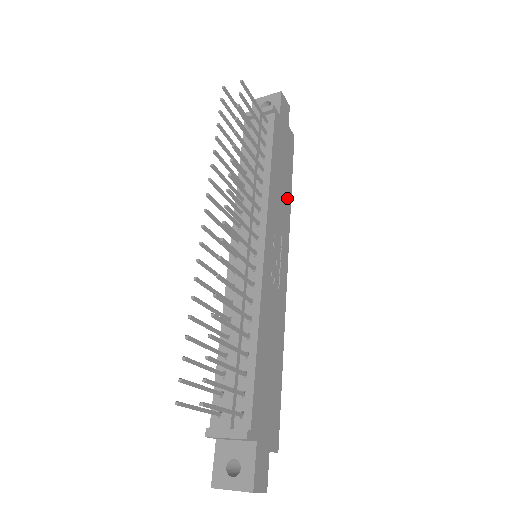
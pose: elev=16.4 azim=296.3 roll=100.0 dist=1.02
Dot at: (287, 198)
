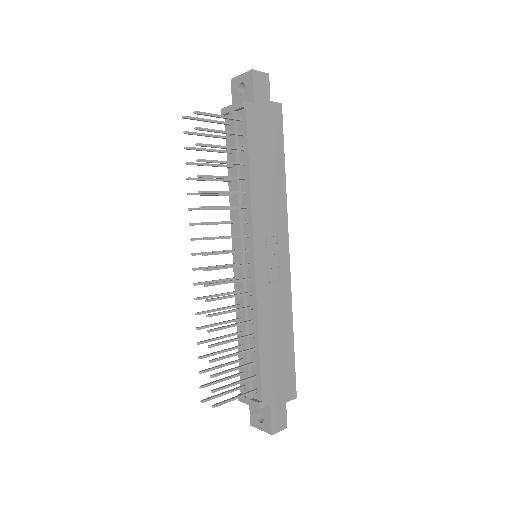
Dot at: (279, 186)
